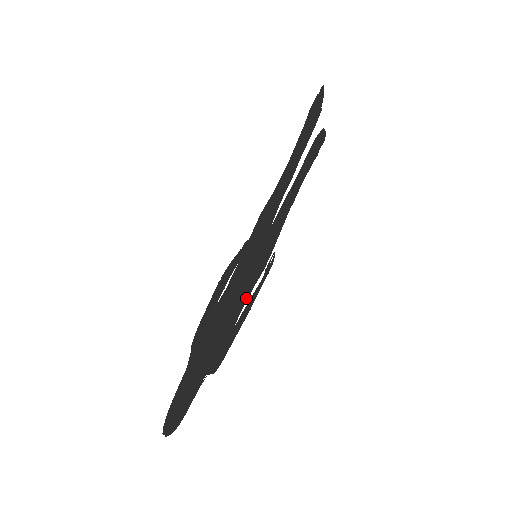
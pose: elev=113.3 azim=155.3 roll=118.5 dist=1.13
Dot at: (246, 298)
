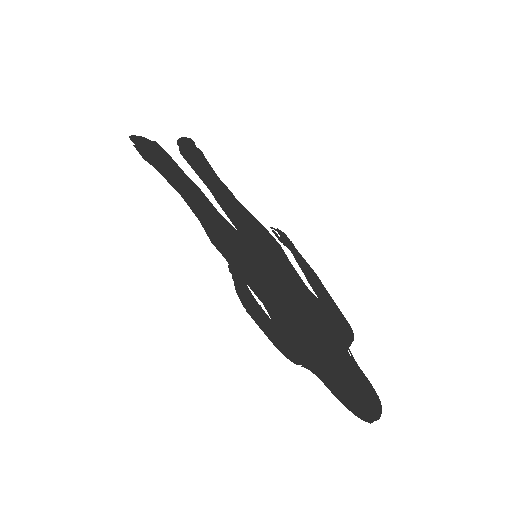
Dot at: (297, 277)
